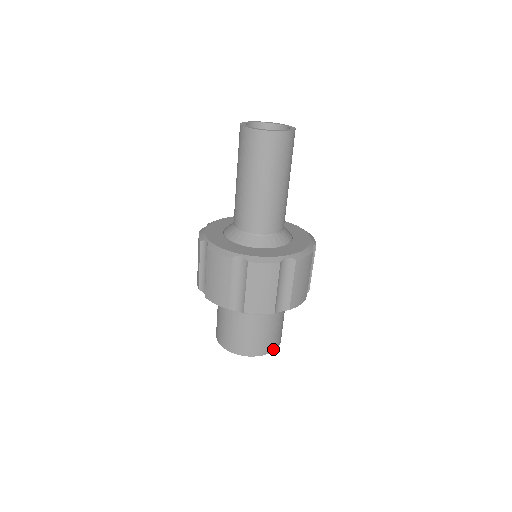
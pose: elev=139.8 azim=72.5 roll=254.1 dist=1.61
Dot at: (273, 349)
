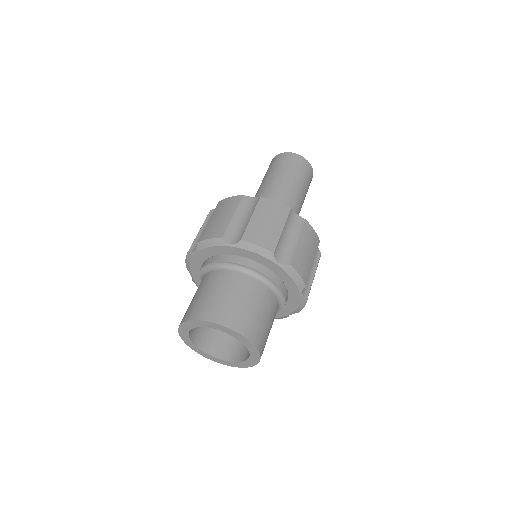
Dot at: (252, 340)
